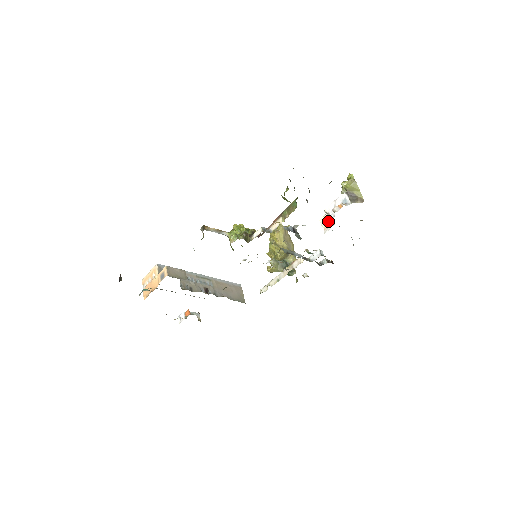
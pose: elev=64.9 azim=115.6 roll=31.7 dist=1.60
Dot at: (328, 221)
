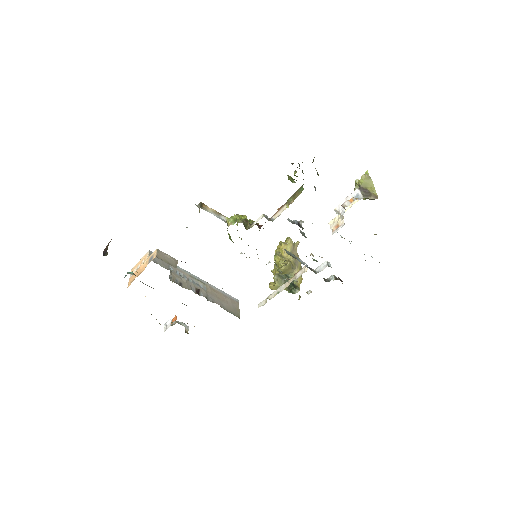
Dot at: (338, 222)
